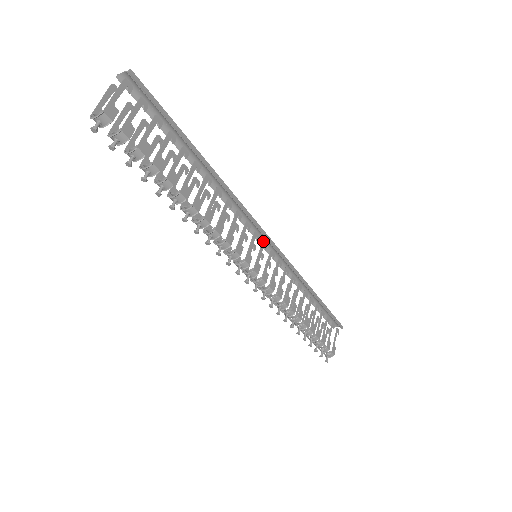
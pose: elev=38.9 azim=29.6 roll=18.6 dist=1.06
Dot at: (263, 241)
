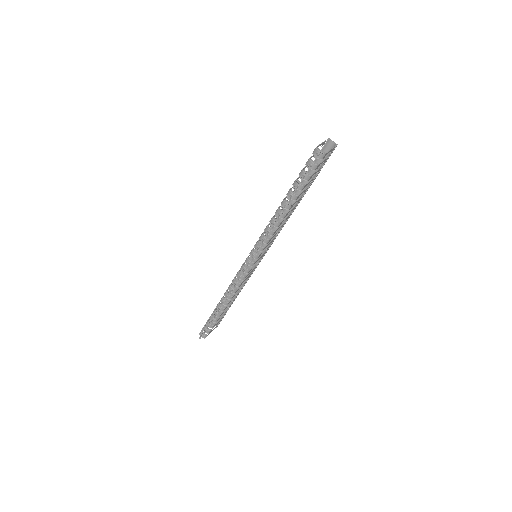
Dot at: (265, 252)
